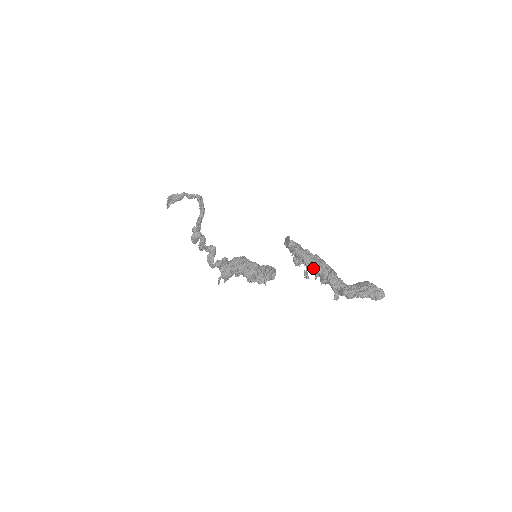
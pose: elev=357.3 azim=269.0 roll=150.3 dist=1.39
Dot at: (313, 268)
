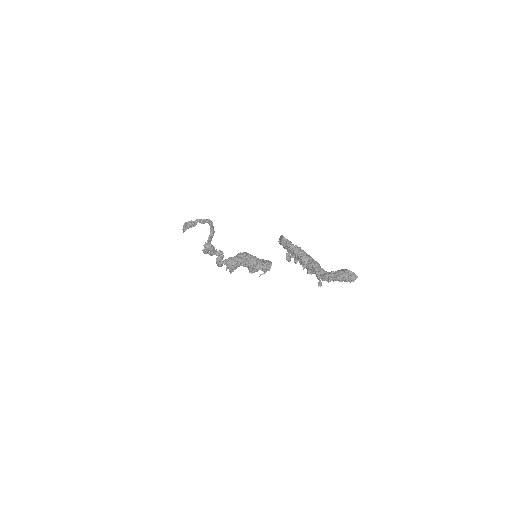
Dot at: (301, 259)
